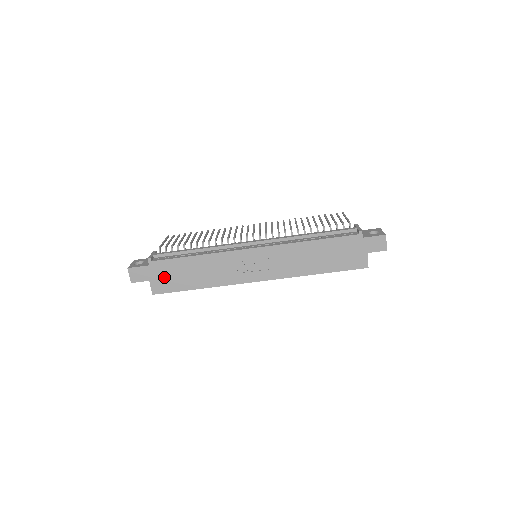
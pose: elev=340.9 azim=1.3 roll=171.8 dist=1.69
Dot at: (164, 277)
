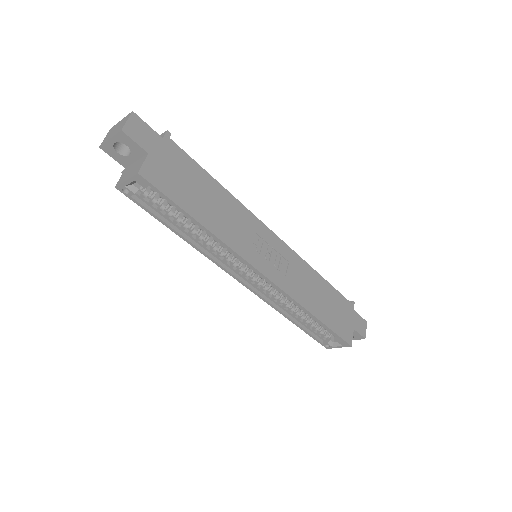
Dot at: (170, 169)
